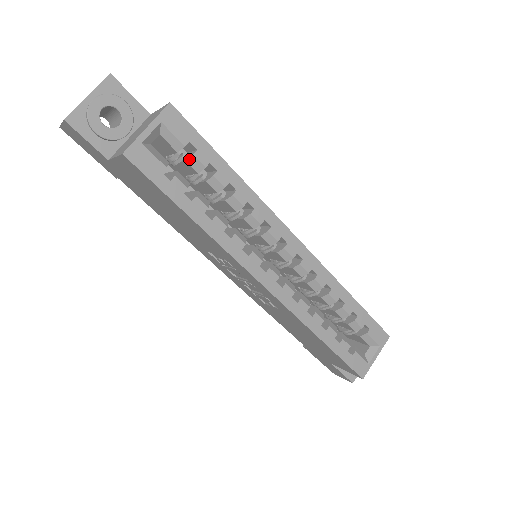
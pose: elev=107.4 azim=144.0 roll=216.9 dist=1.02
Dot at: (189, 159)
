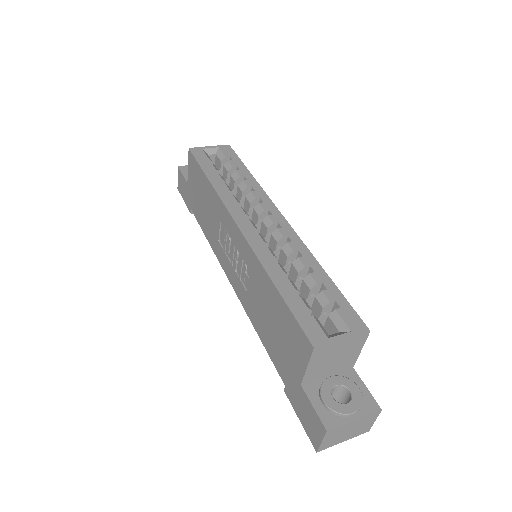
Dot at: (226, 164)
